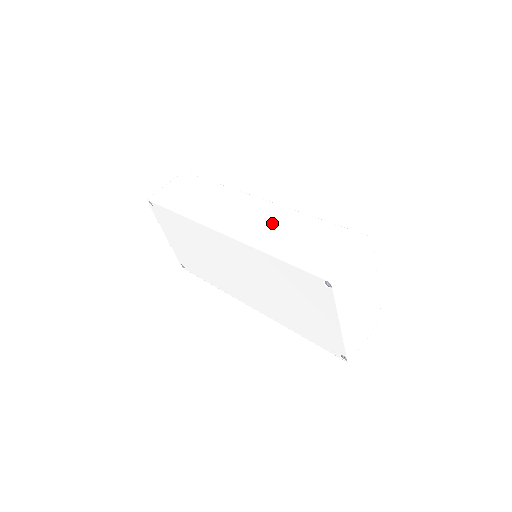
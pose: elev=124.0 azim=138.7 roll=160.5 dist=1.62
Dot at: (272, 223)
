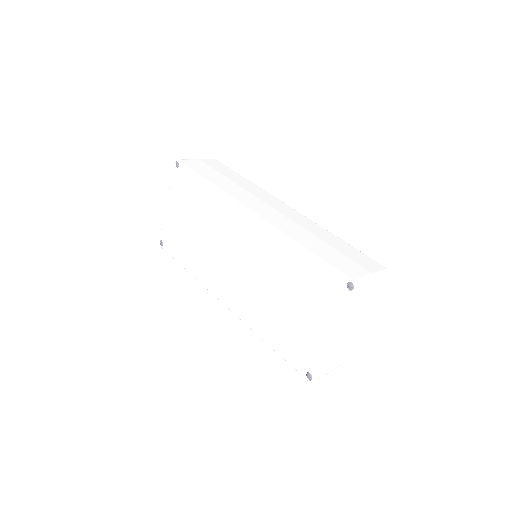
Dot at: (301, 225)
